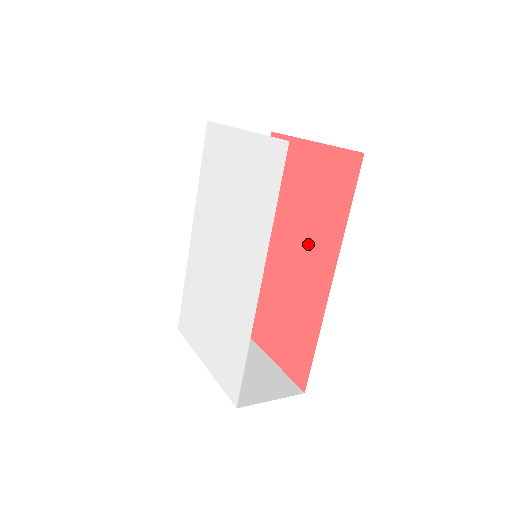
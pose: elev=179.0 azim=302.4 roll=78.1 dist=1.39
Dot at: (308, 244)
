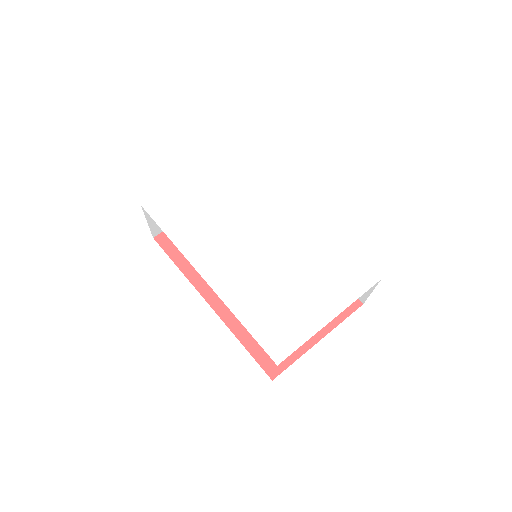
Dot at: occluded
